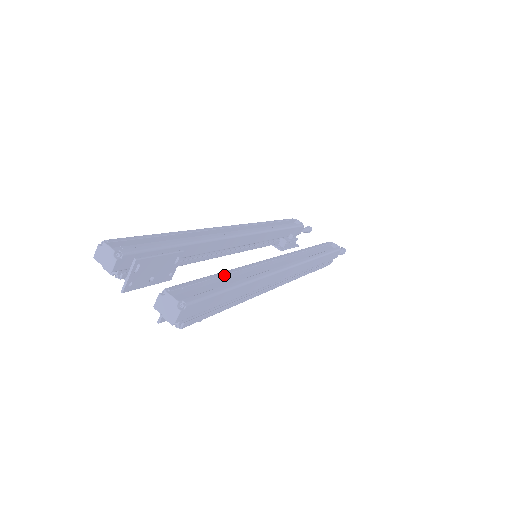
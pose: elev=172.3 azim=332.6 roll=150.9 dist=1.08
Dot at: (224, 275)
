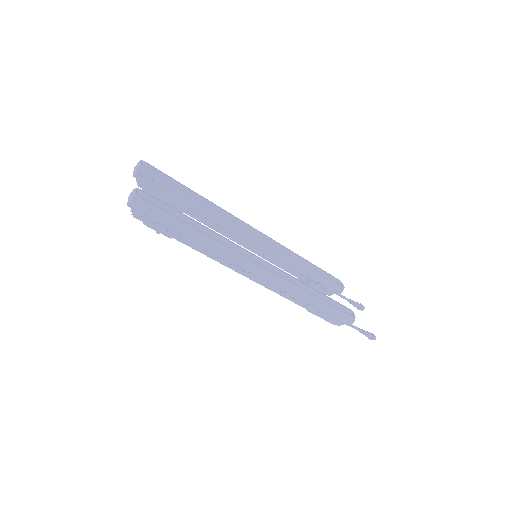
Dot at: (192, 220)
